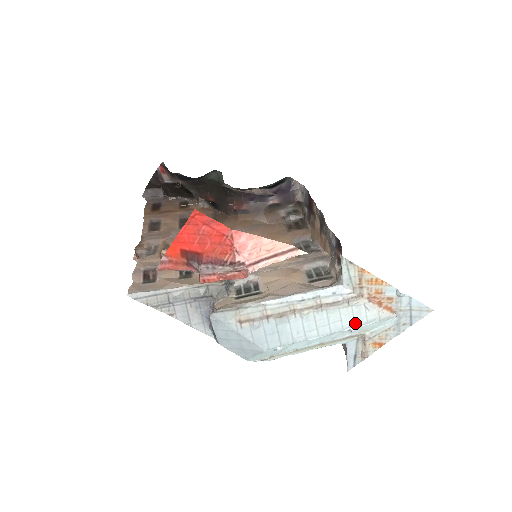
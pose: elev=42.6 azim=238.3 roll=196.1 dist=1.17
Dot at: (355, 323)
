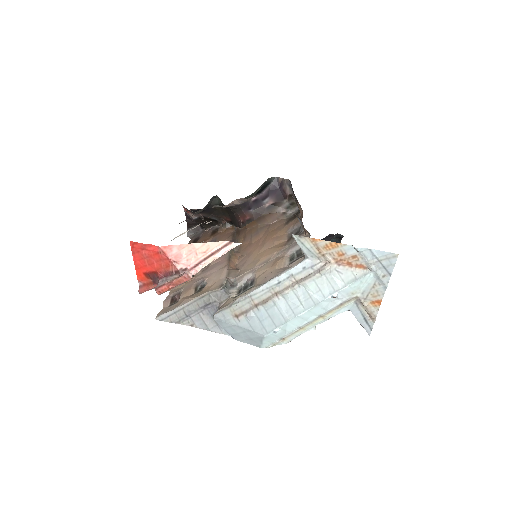
Dot at: (334, 289)
